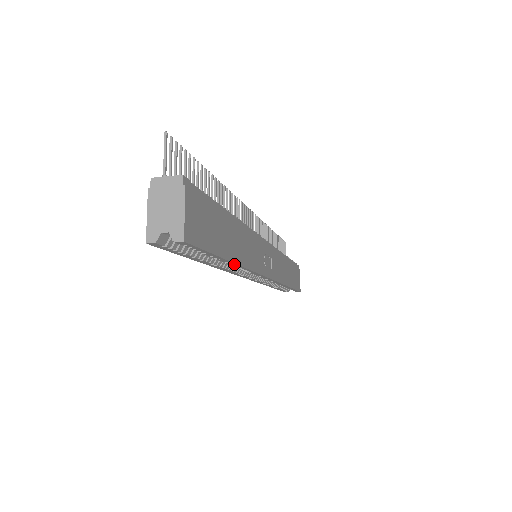
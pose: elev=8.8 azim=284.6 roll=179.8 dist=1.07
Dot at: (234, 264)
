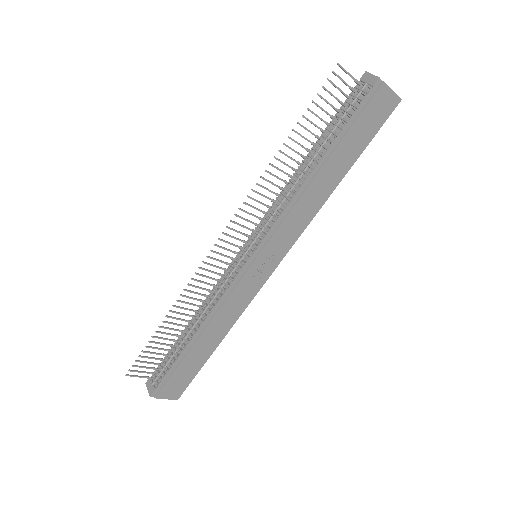
Dot at: (221, 339)
